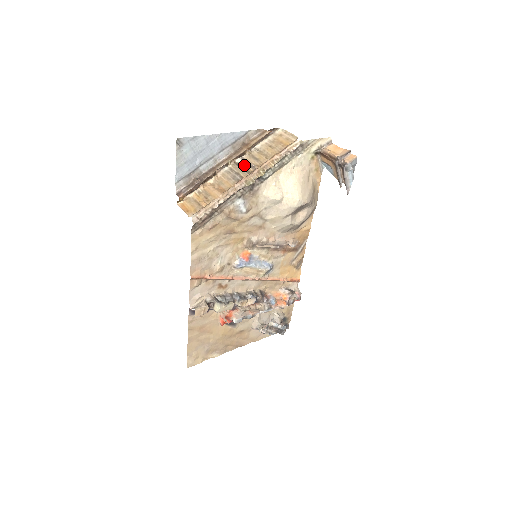
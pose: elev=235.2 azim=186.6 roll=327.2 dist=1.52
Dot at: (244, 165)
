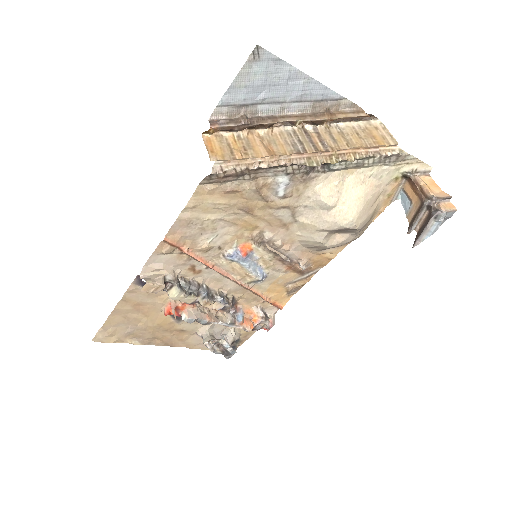
Dot at: (314, 137)
